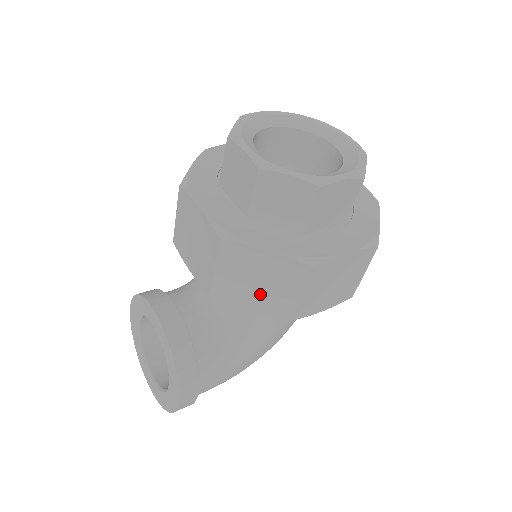
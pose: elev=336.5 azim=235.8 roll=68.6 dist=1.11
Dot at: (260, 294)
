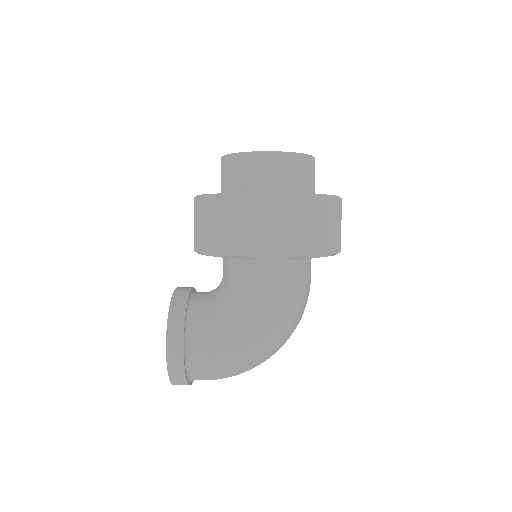
Dot at: (215, 236)
